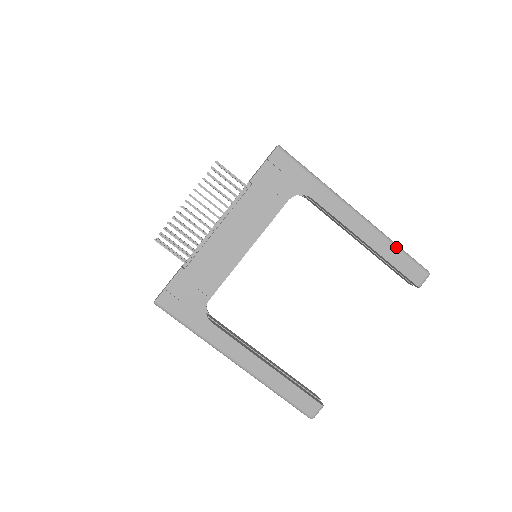
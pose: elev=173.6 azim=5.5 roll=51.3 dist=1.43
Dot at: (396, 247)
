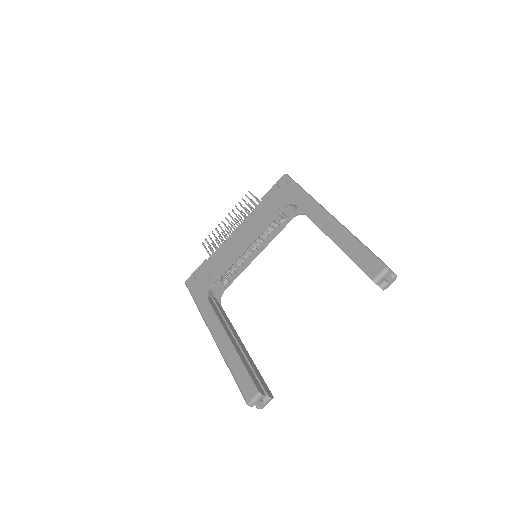
Dot at: (357, 242)
